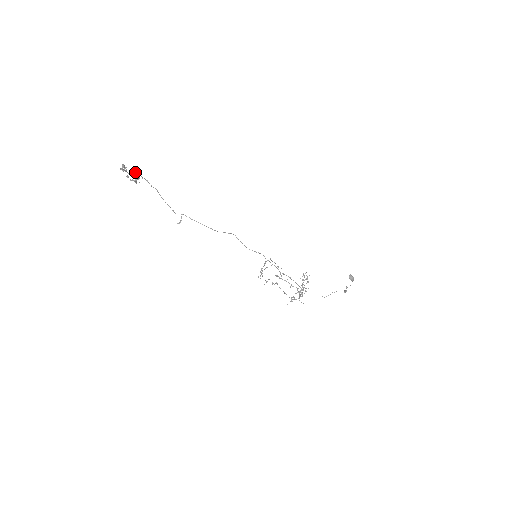
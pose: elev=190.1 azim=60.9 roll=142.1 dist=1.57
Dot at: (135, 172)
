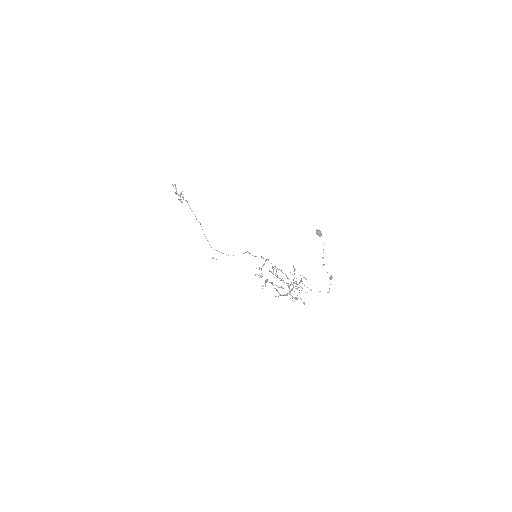
Dot at: occluded
